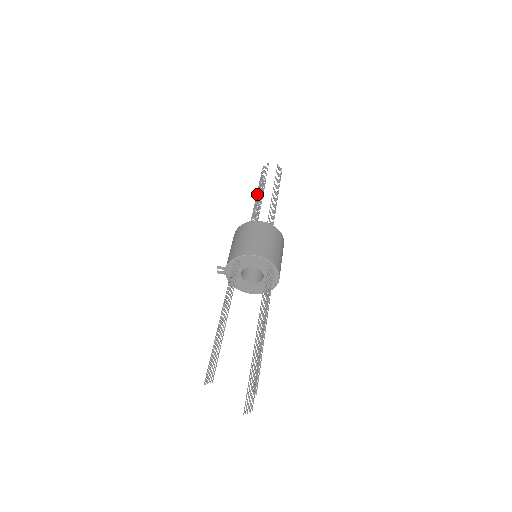
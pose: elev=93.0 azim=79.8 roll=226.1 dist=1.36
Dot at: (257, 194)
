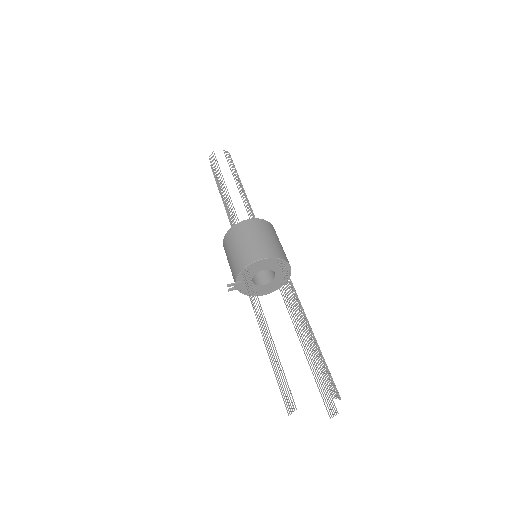
Dot at: (221, 190)
